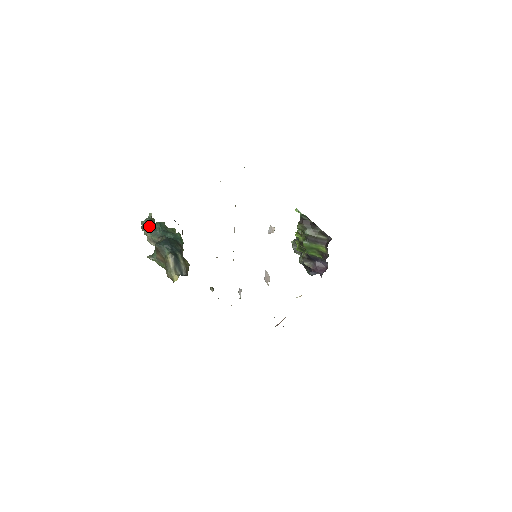
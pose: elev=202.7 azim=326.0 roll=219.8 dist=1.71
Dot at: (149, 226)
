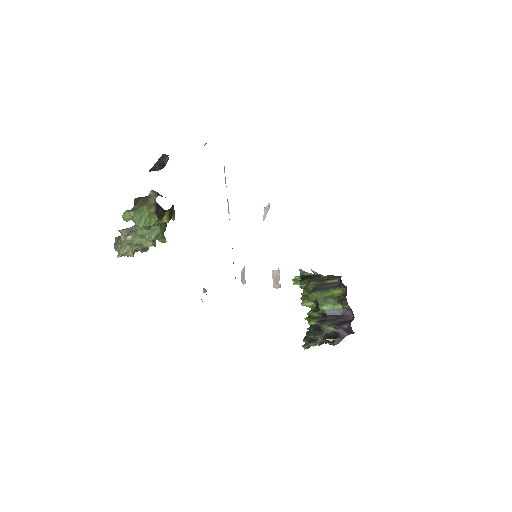
Dot at: occluded
